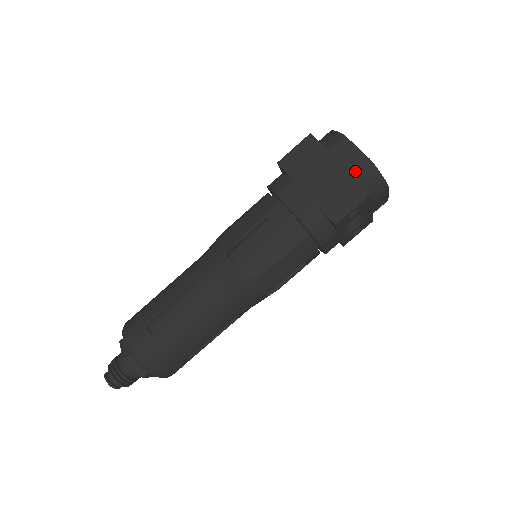
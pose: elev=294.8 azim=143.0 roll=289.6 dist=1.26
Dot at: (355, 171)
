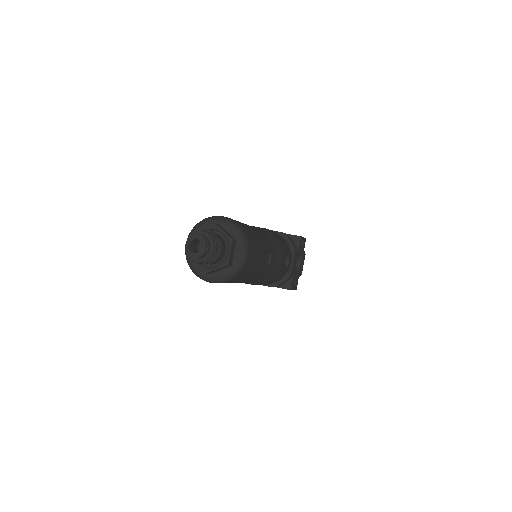
Dot at: occluded
